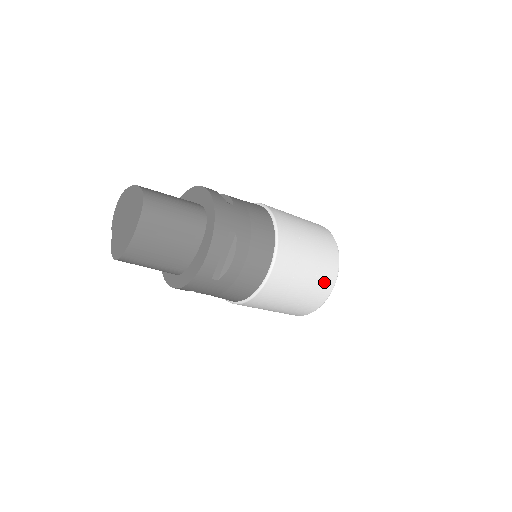
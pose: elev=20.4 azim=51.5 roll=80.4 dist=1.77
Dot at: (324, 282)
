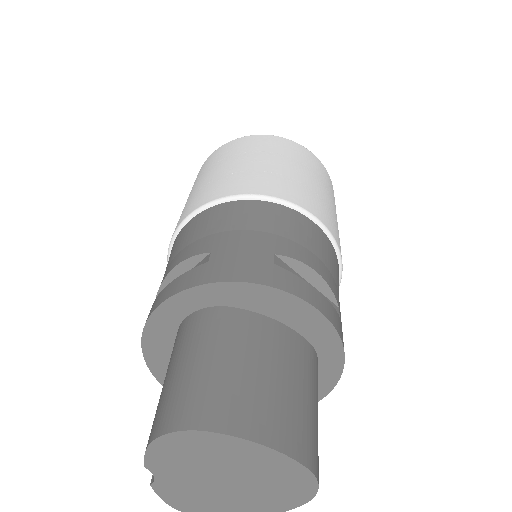
Dot at: occluded
